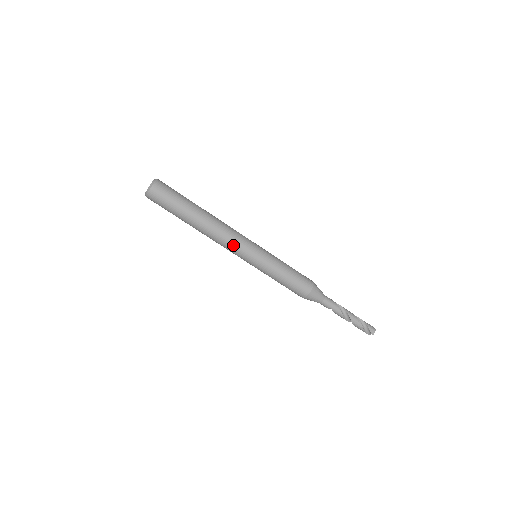
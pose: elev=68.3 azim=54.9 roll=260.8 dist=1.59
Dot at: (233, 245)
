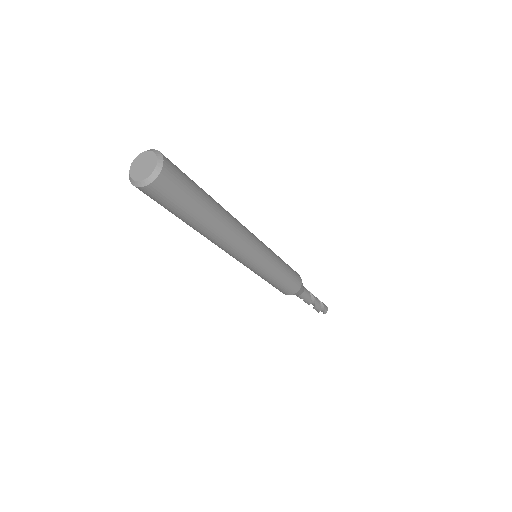
Dot at: (243, 253)
